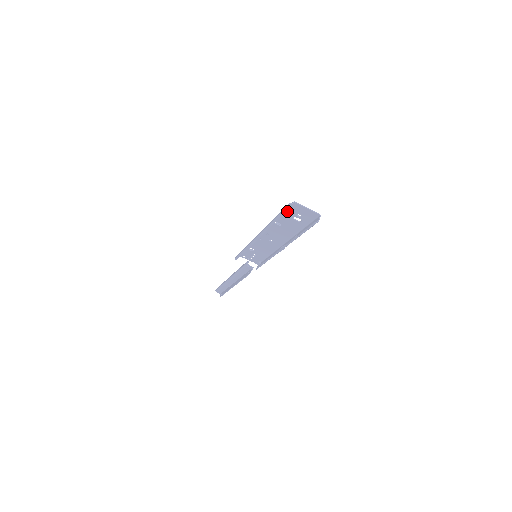
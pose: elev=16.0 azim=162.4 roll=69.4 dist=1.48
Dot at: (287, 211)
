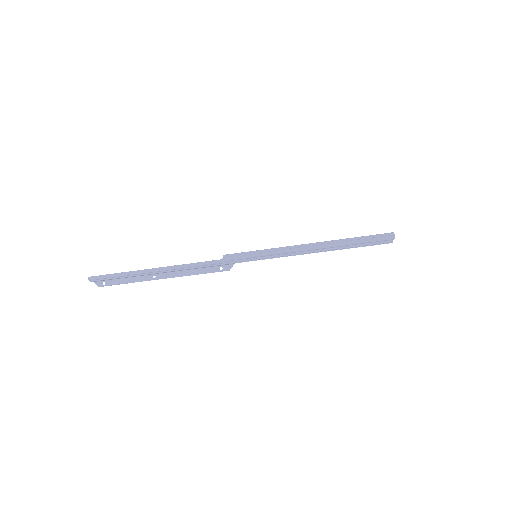
Dot at: (373, 236)
